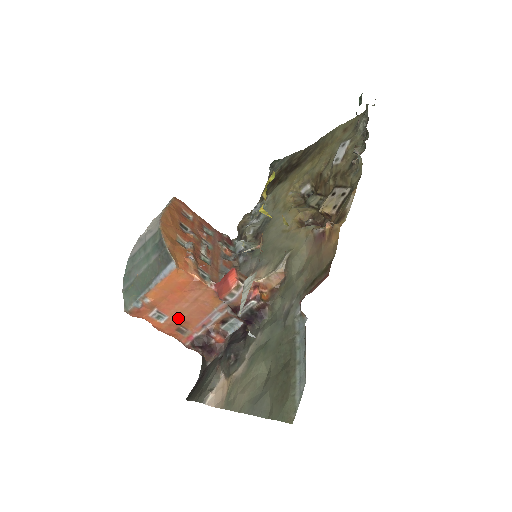
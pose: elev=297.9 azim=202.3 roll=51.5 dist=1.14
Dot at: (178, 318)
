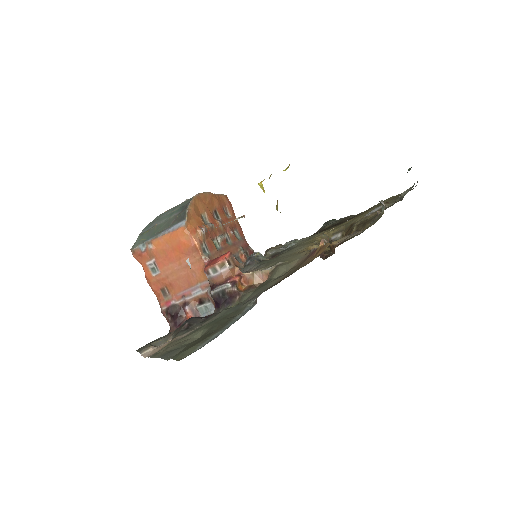
Dot at: (167, 278)
